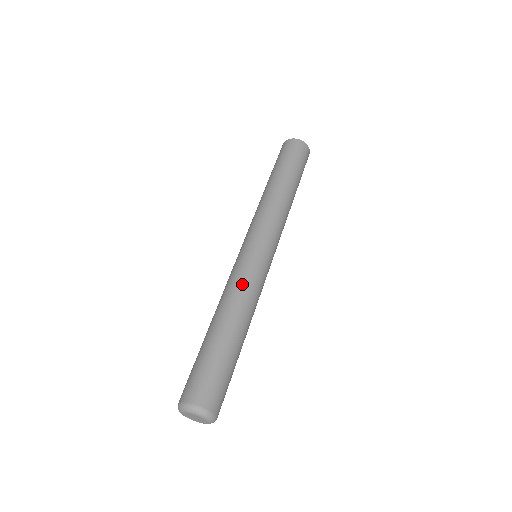
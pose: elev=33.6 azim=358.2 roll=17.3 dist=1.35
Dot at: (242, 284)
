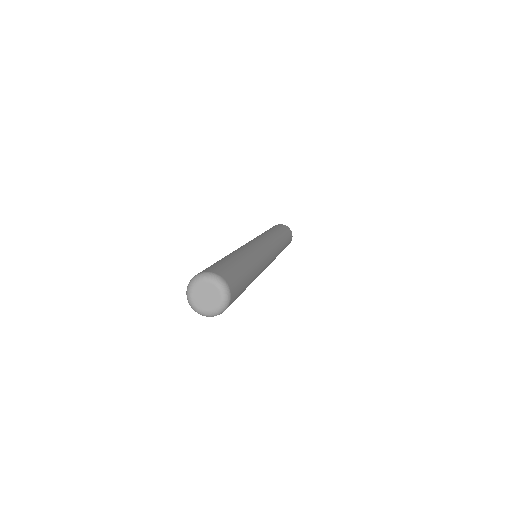
Dot at: (260, 254)
